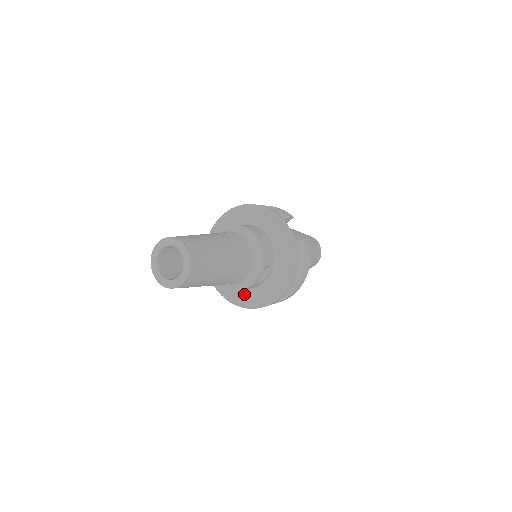
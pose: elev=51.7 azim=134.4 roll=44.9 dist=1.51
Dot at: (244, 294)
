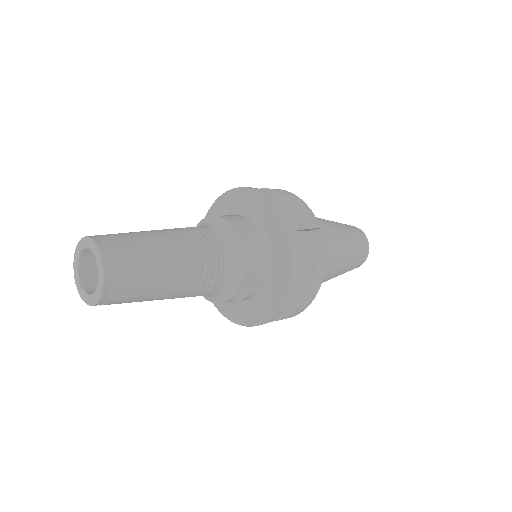
Dot at: occluded
